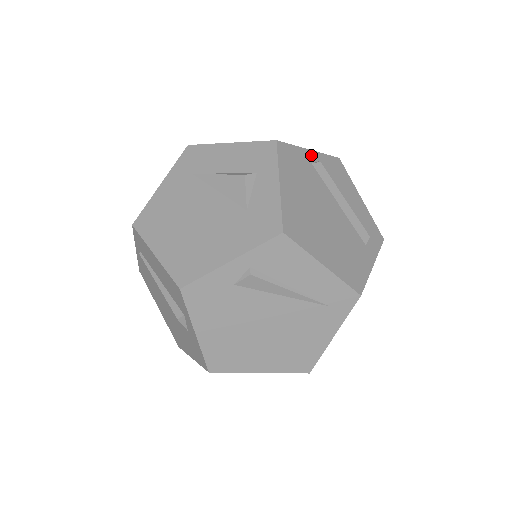
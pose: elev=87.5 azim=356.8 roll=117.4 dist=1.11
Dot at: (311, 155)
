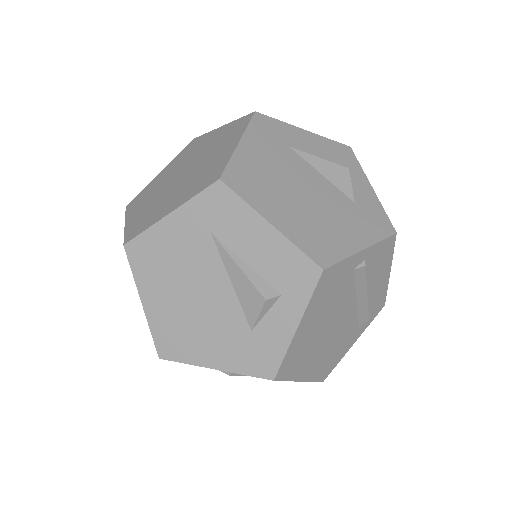
Dot at: (360, 257)
